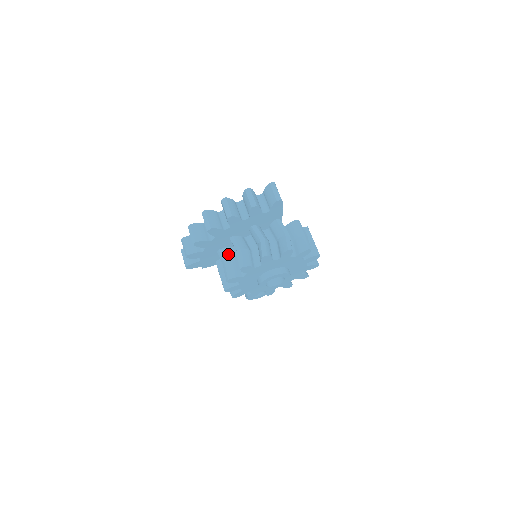
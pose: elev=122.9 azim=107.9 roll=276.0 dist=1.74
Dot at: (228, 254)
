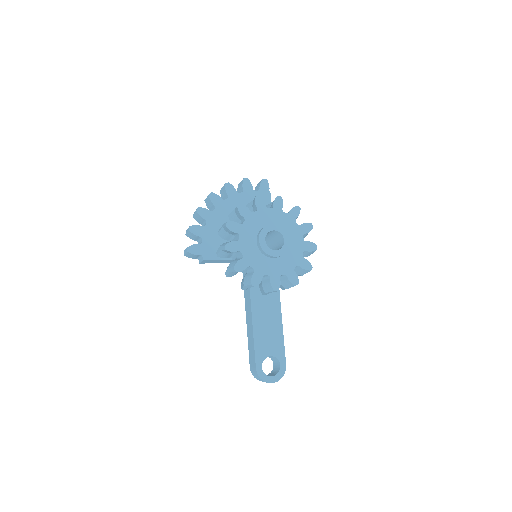
Dot at: occluded
